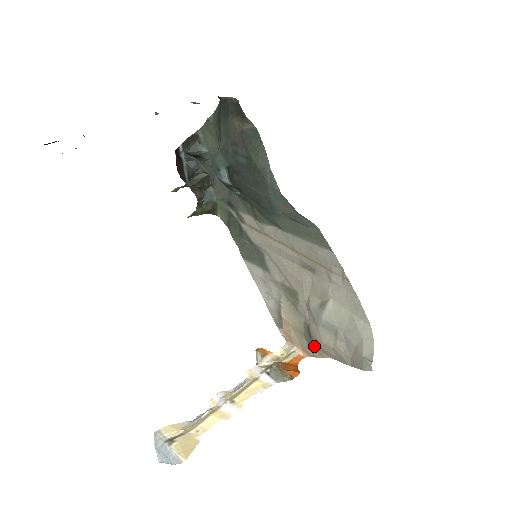
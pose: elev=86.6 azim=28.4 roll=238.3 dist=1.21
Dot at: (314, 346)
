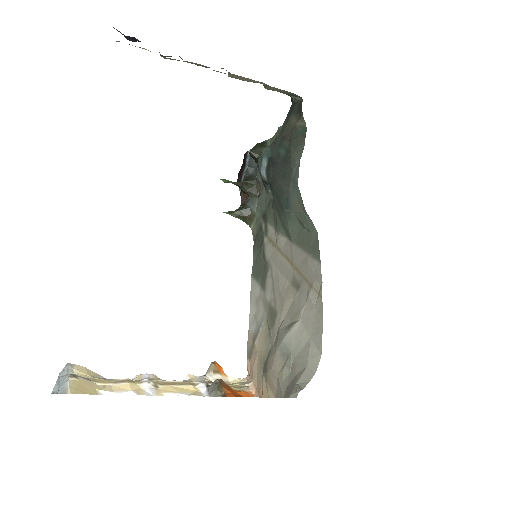
Dot at: (265, 377)
